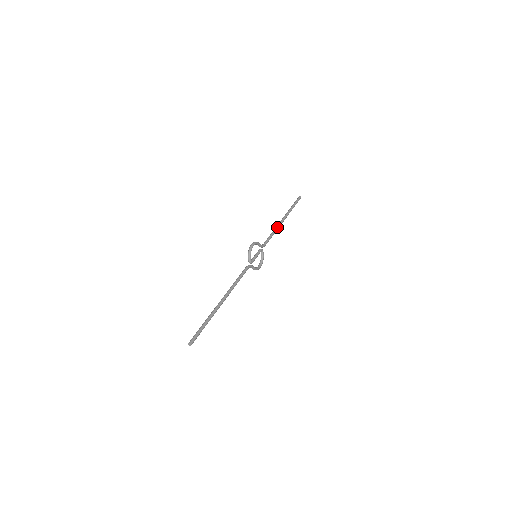
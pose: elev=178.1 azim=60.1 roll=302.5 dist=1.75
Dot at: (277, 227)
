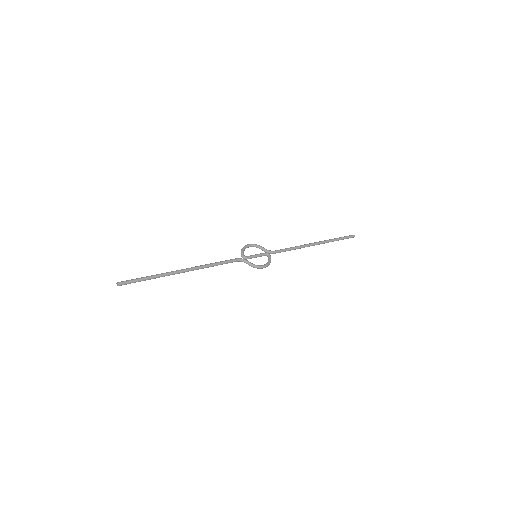
Dot at: (301, 245)
